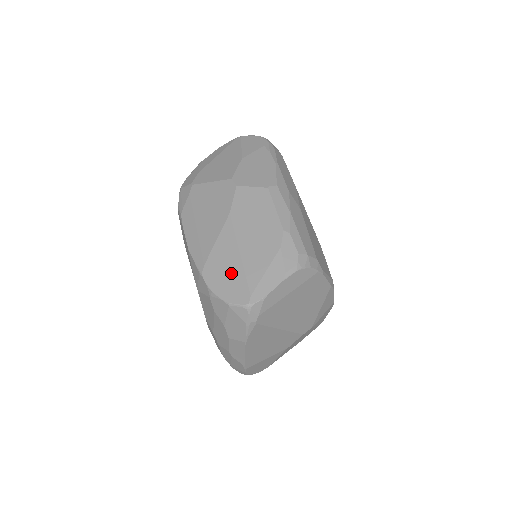
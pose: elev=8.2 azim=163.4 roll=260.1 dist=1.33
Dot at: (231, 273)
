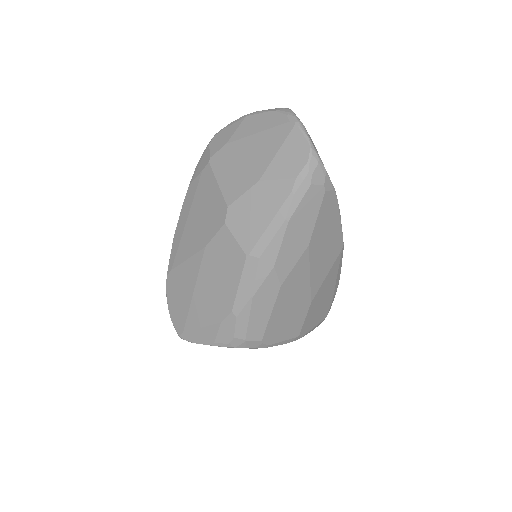
Dot at: (181, 300)
